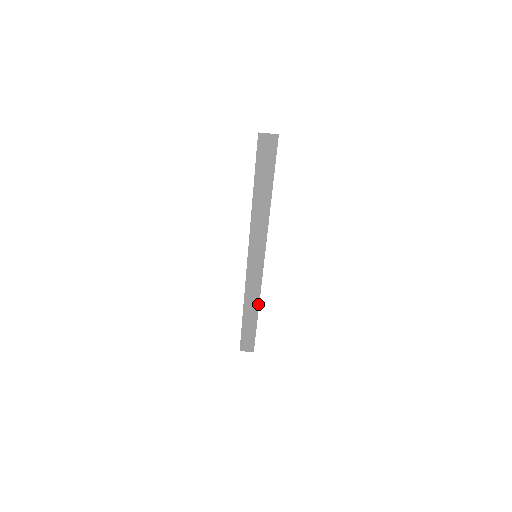
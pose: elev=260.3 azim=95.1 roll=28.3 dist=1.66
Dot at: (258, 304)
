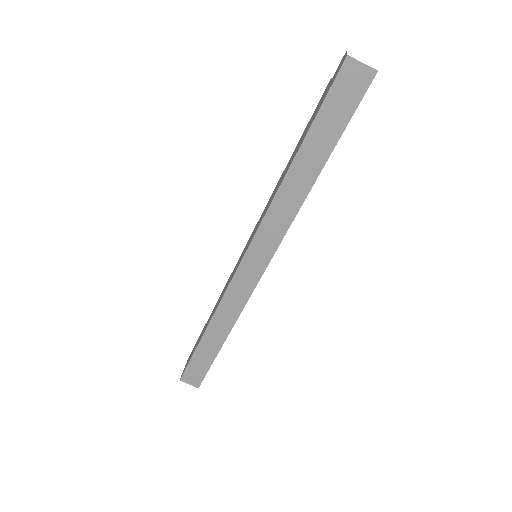
Dot at: (232, 325)
